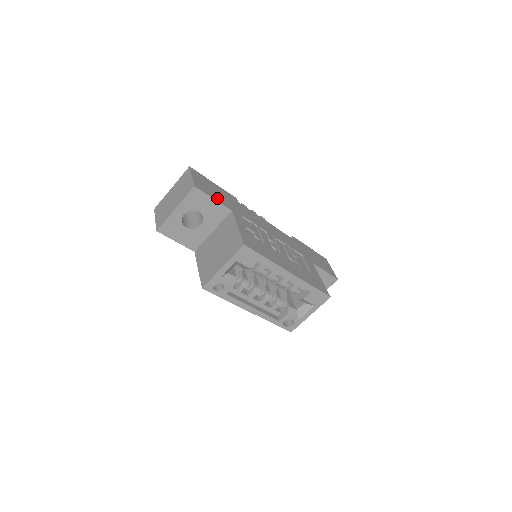
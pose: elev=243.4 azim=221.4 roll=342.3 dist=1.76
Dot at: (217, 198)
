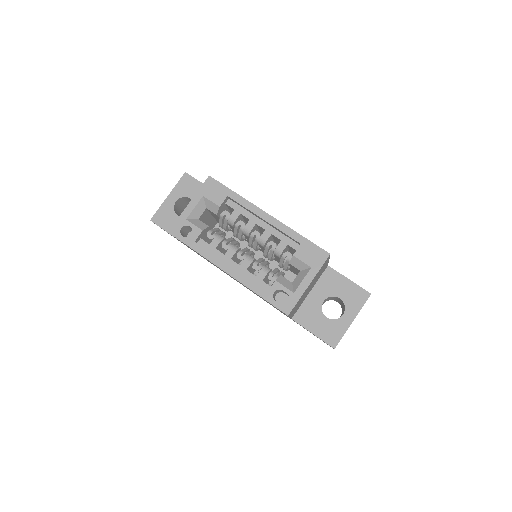
Dot at: occluded
